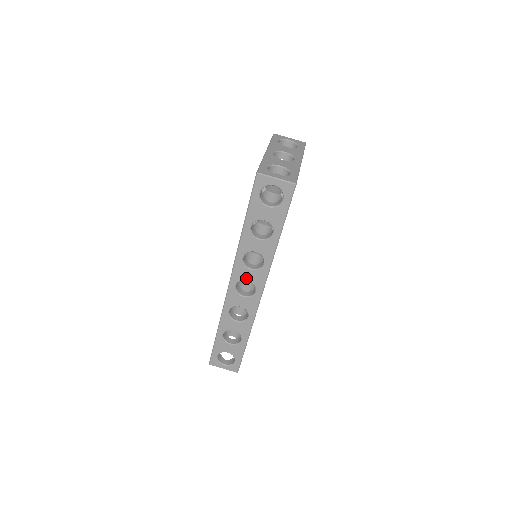
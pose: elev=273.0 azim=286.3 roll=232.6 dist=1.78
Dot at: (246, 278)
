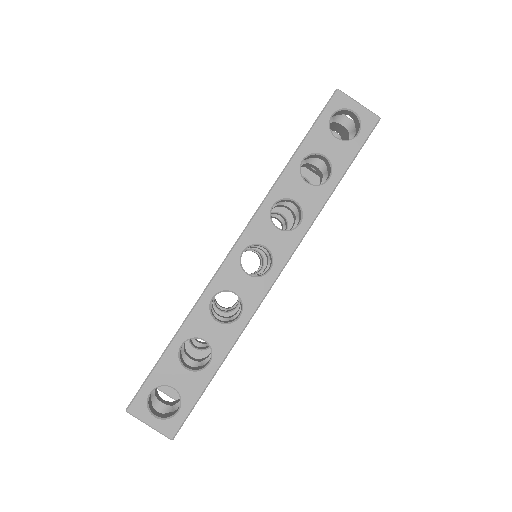
Dot at: (264, 241)
